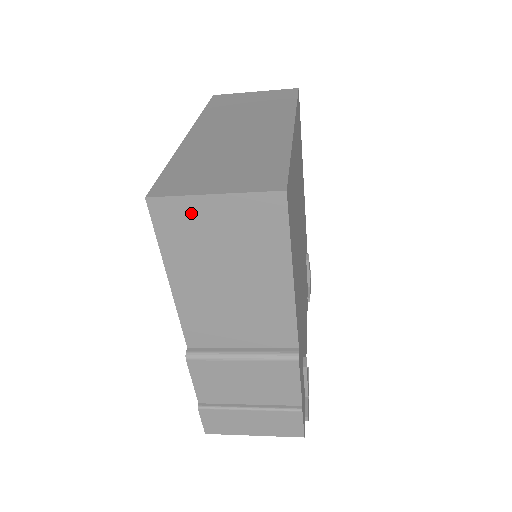
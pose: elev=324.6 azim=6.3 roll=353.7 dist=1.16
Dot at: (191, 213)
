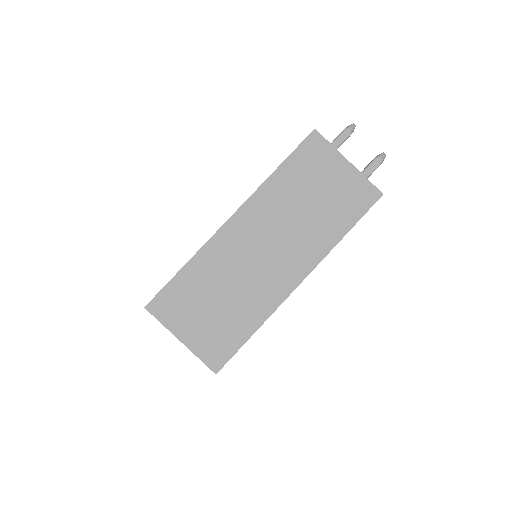
Dot at: occluded
